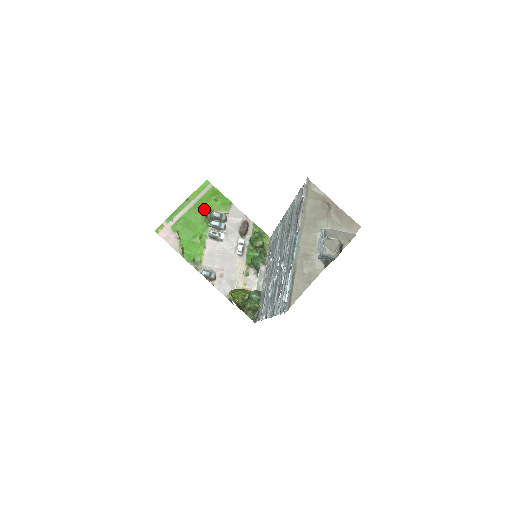
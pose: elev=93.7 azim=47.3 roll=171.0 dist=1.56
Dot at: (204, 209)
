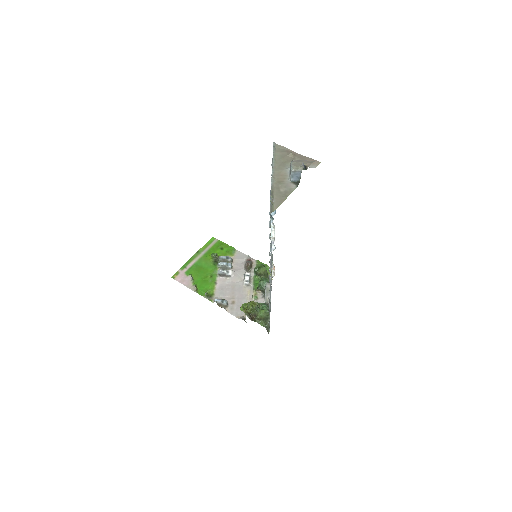
Dot at: (212, 254)
